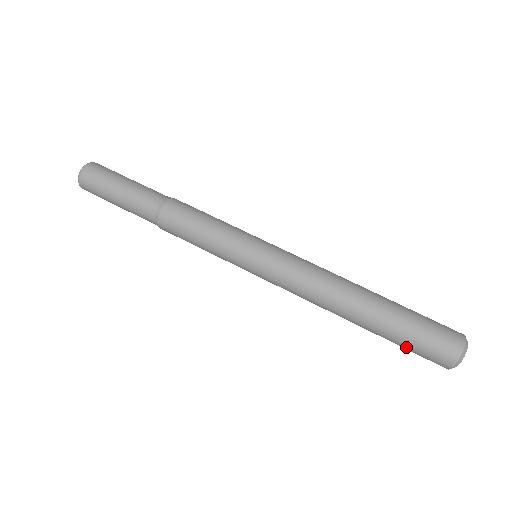
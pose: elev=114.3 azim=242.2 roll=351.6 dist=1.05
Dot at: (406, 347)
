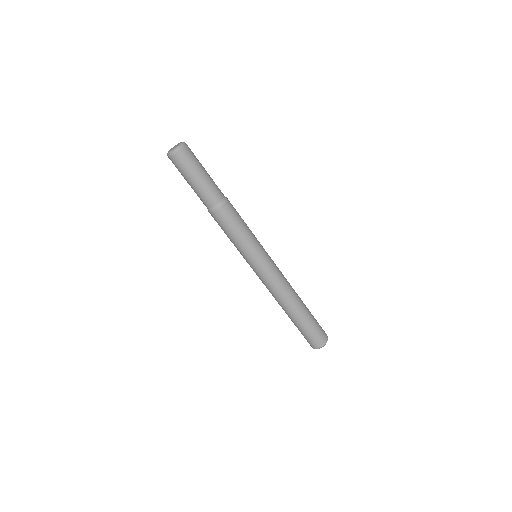
Dot at: occluded
